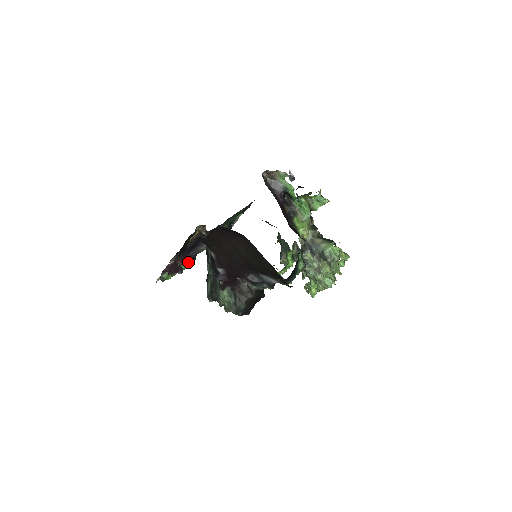
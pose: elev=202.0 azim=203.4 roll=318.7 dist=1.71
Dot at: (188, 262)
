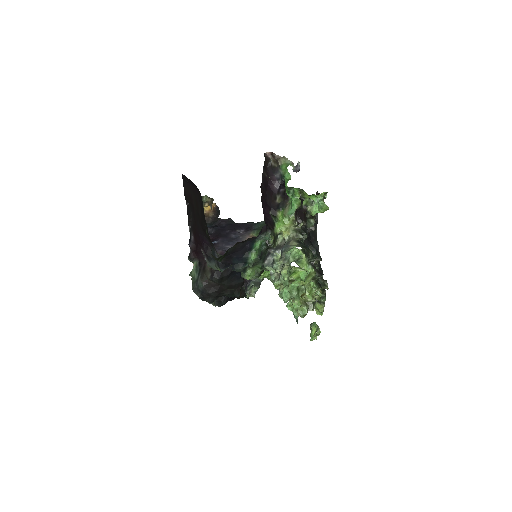
Dot at: occluded
